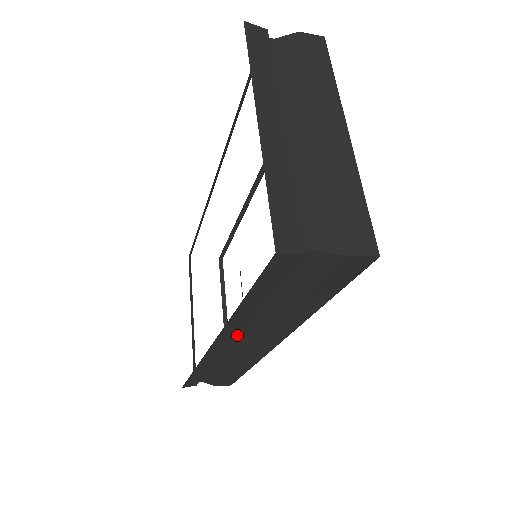
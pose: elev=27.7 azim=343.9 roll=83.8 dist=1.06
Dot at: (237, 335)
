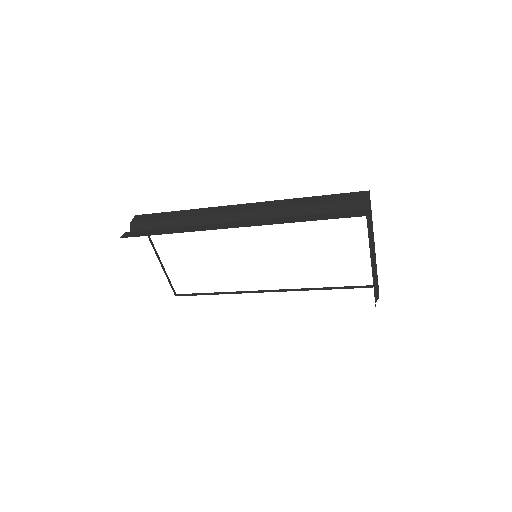
Dot at: occluded
